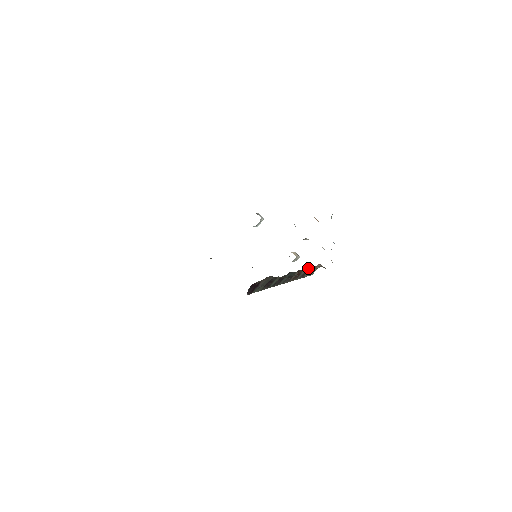
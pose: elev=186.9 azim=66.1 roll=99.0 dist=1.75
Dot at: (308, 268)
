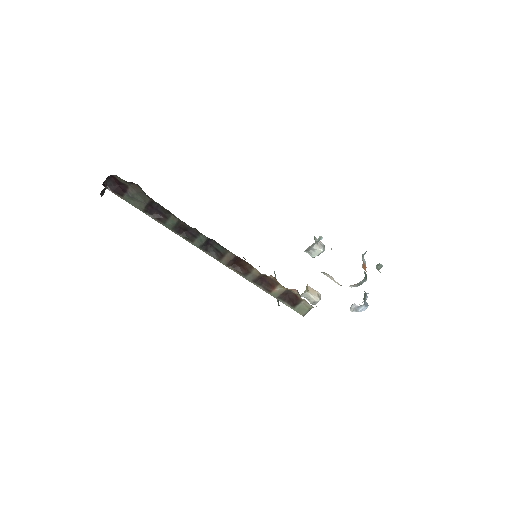
Dot at: (274, 280)
